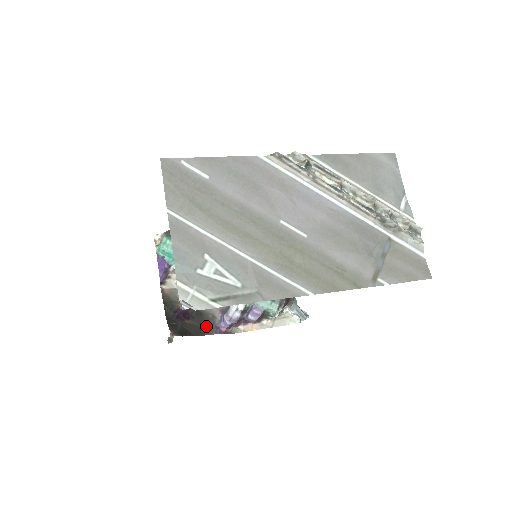
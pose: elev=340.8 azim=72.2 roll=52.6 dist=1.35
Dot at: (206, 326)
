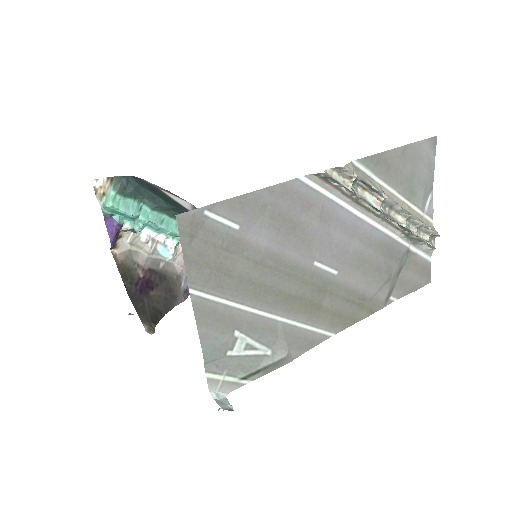
Dot at: (173, 293)
